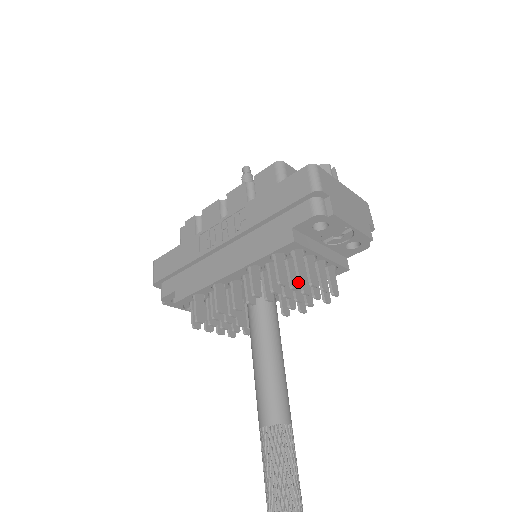
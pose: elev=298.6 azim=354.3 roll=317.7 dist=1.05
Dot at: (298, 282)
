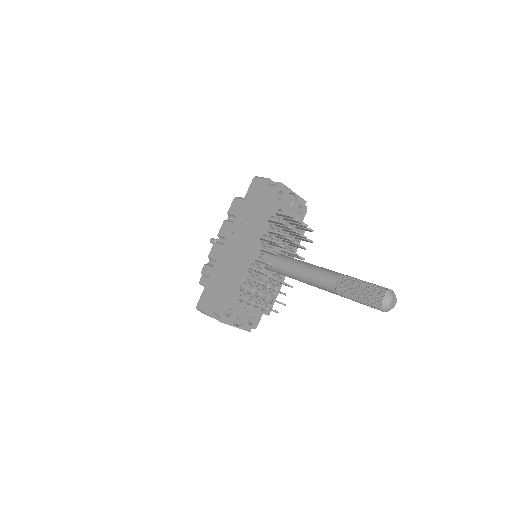
Dot at: occluded
